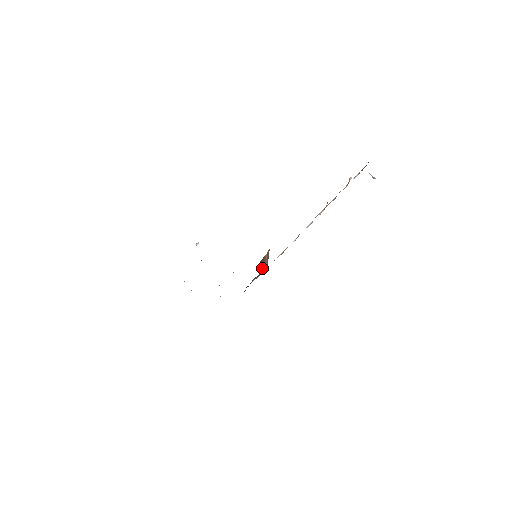
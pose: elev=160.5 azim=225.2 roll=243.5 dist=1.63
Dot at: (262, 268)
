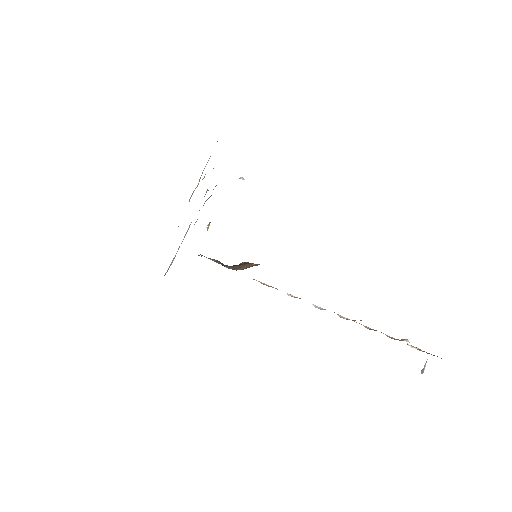
Dot at: (236, 266)
